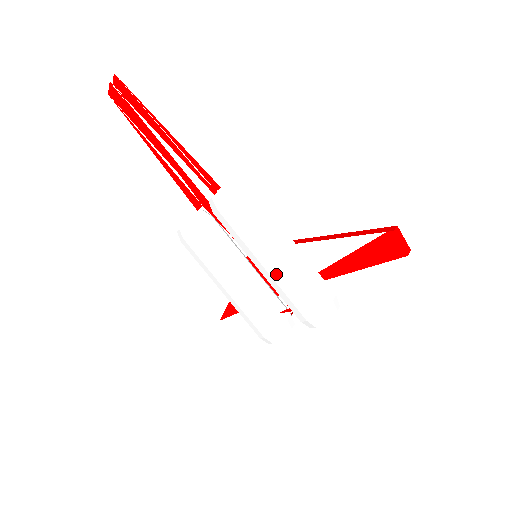
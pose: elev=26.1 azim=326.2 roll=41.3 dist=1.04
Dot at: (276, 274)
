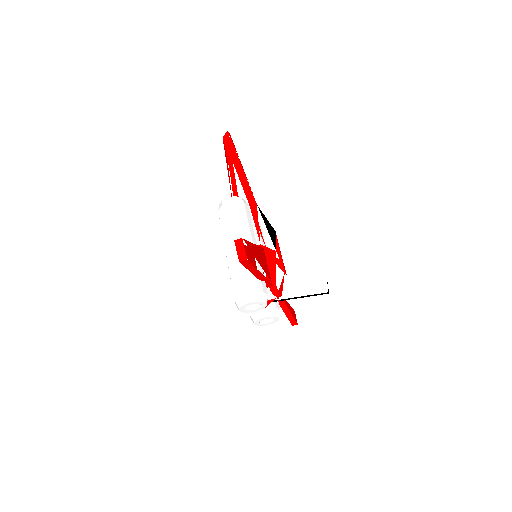
Dot at: (228, 264)
